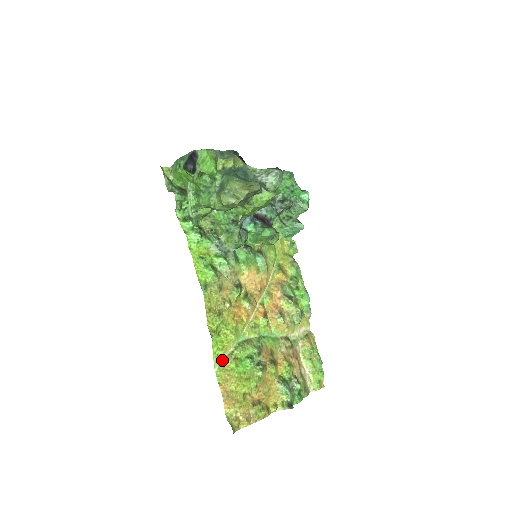
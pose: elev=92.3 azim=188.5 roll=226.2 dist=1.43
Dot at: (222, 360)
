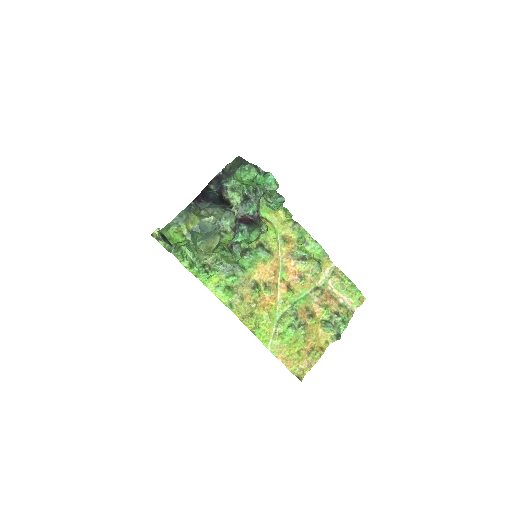
Dot at: (271, 341)
